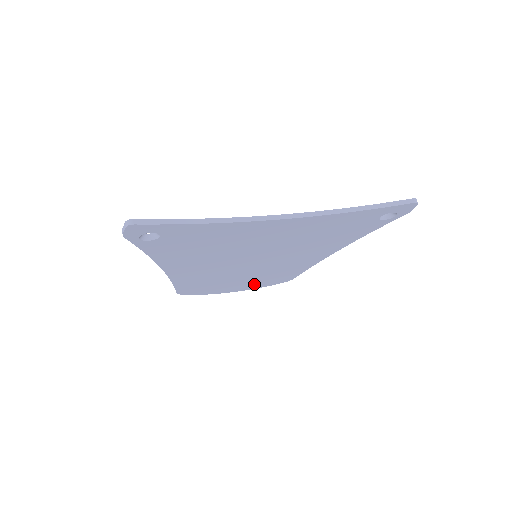
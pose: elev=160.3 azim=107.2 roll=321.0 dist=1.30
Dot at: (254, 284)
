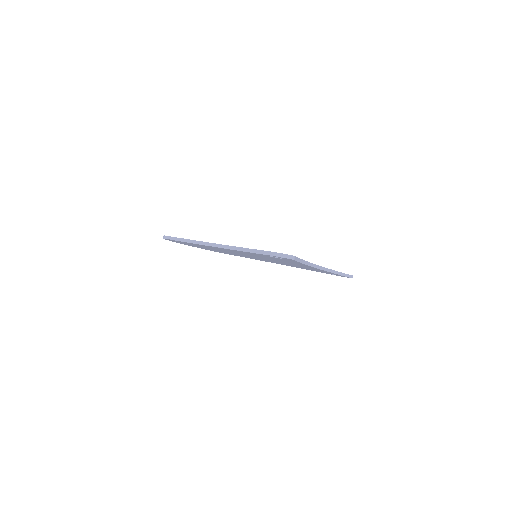
Dot at: (203, 248)
